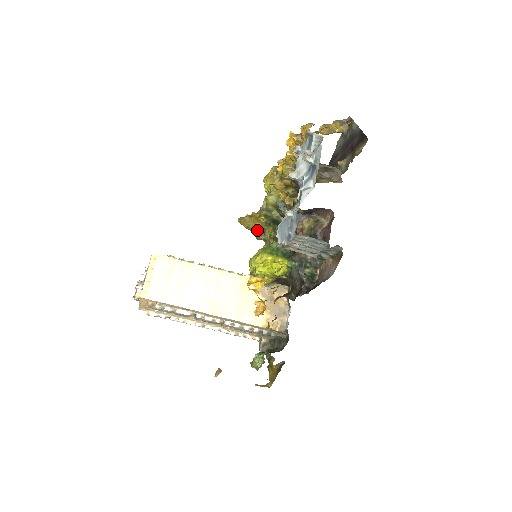
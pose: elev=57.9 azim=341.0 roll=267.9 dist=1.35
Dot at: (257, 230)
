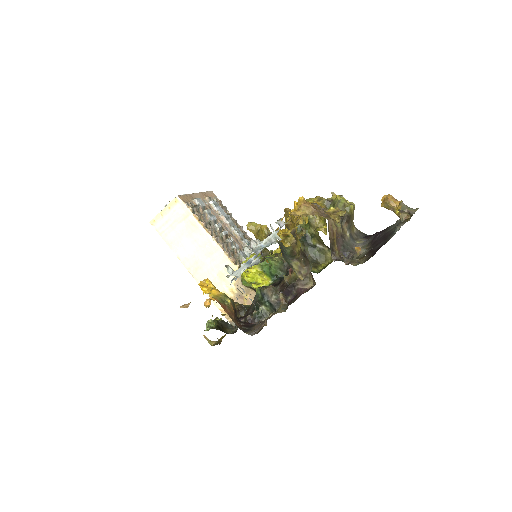
Dot at: occluded
